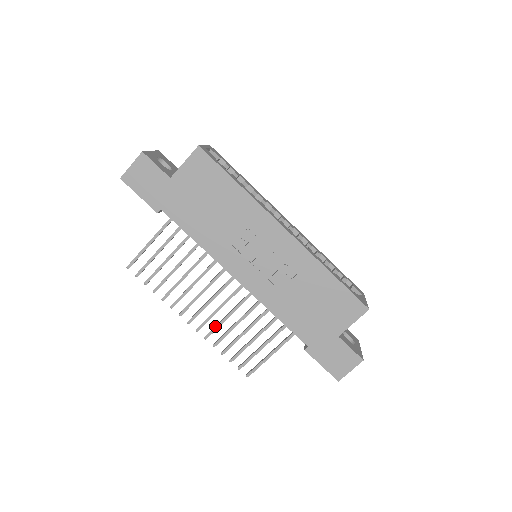
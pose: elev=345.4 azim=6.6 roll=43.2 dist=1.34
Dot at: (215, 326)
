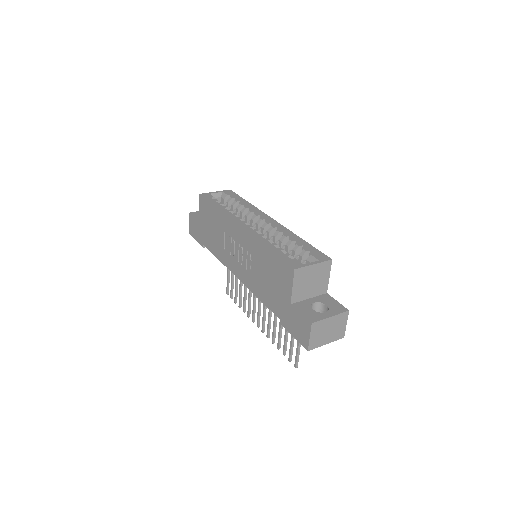
Dot at: (267, 325)
